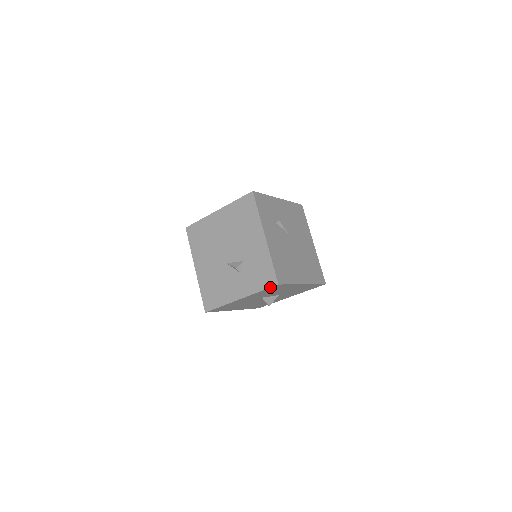
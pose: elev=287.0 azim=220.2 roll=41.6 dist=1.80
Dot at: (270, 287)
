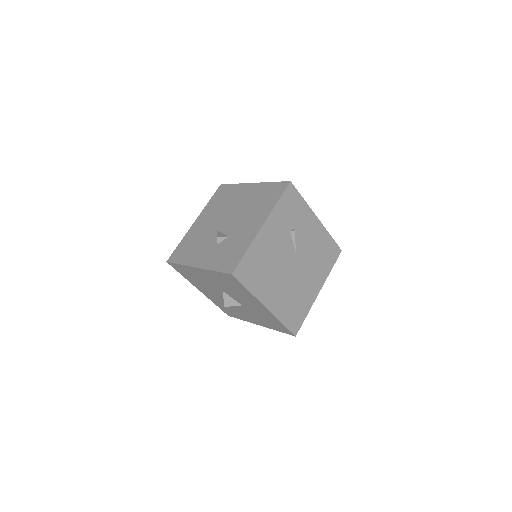
Dot at: (224, 272)
